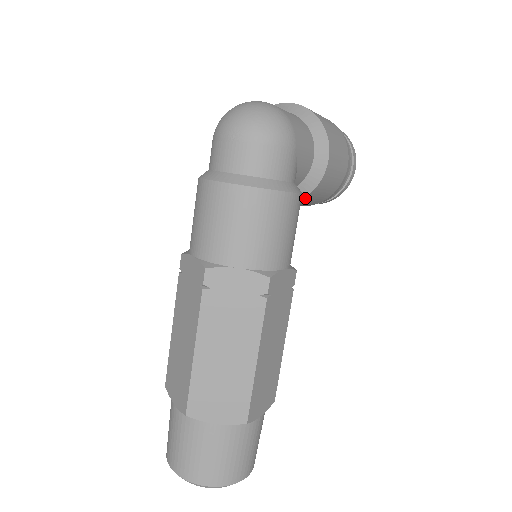
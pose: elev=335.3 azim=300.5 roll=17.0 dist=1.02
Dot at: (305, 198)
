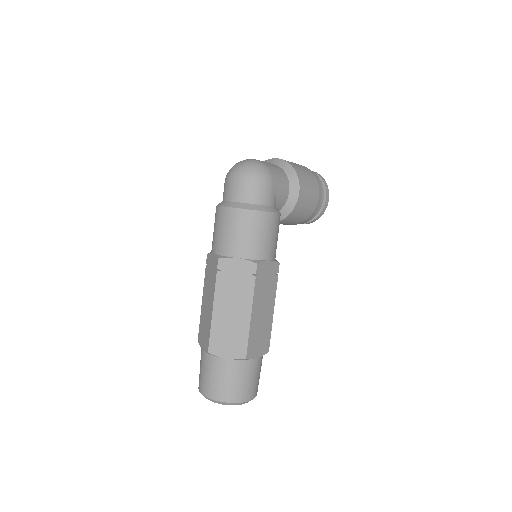
Dot at: (287, 218)
